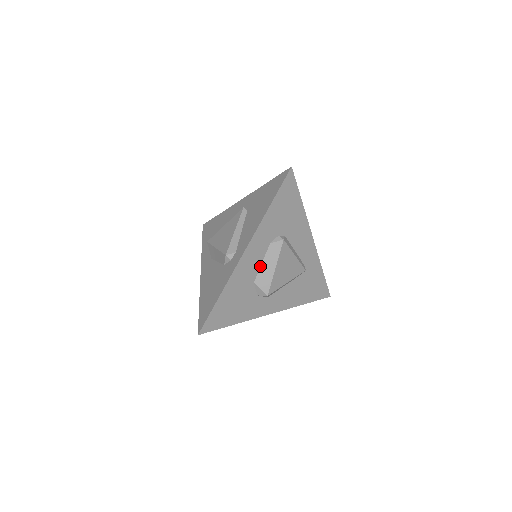
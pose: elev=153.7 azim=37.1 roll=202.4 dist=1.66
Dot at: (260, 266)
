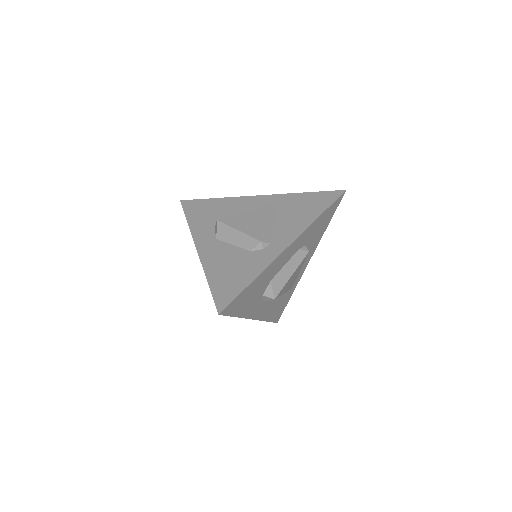
Dot at: (282, 267)
